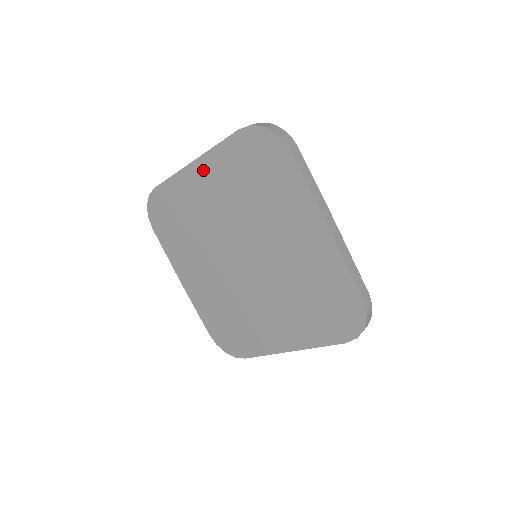
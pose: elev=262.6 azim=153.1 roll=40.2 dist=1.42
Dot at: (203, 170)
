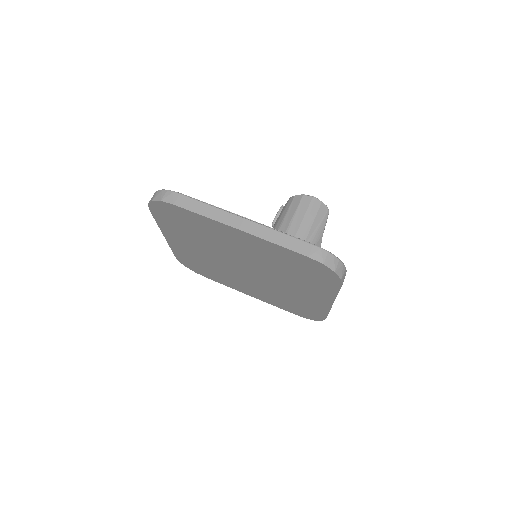
Dot at: (171, 237)
